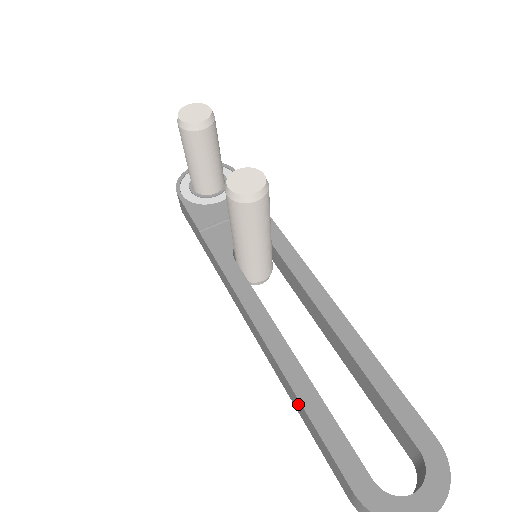
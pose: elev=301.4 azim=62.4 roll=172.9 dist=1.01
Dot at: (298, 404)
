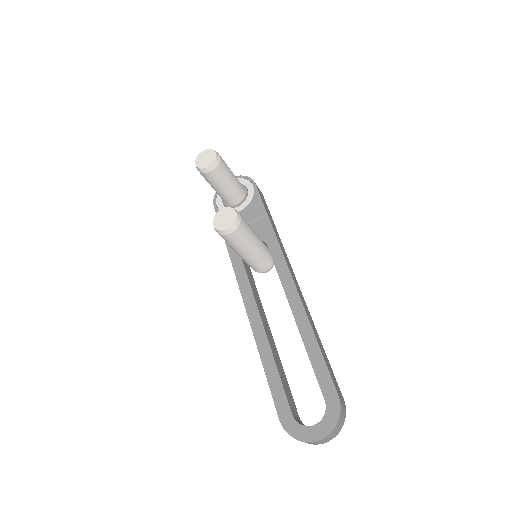
Dot at: occluded
